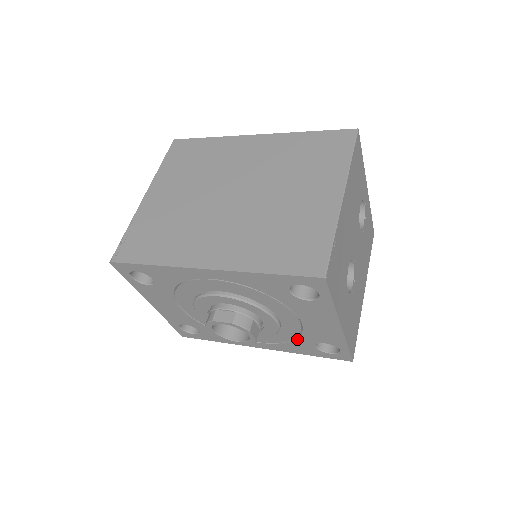
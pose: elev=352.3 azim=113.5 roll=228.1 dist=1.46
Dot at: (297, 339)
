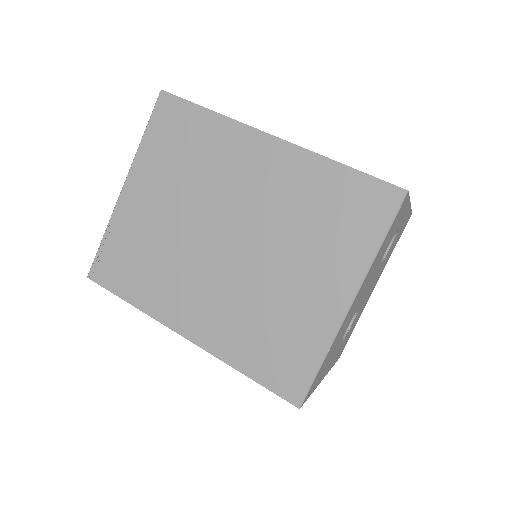
Dot at: occluded
